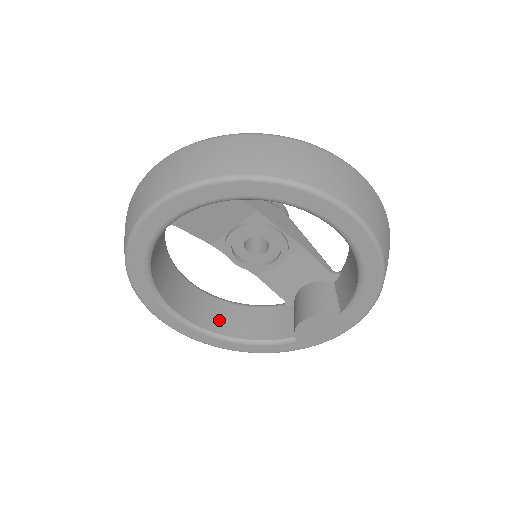
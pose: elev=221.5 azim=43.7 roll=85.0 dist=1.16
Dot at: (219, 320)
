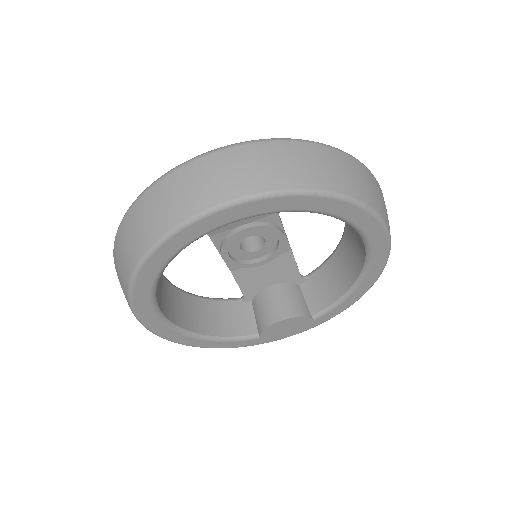
Dot at: (184, 314)
